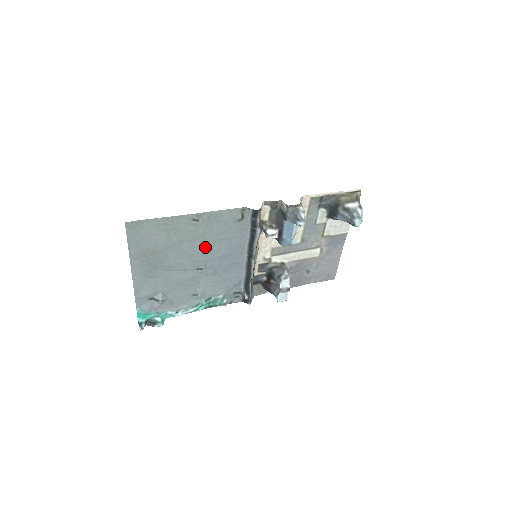
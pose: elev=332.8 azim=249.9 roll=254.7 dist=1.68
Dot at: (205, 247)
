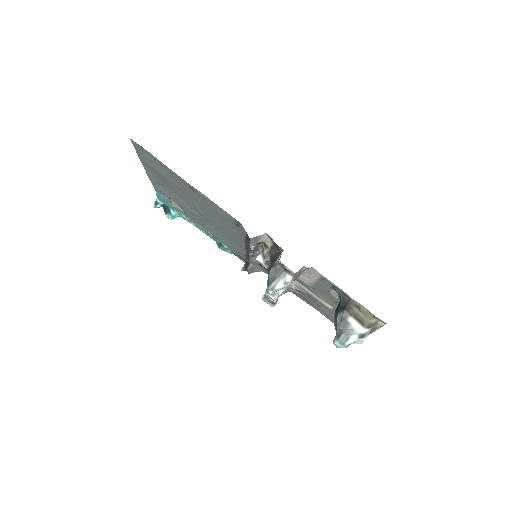
Dot at: (206, 210)
